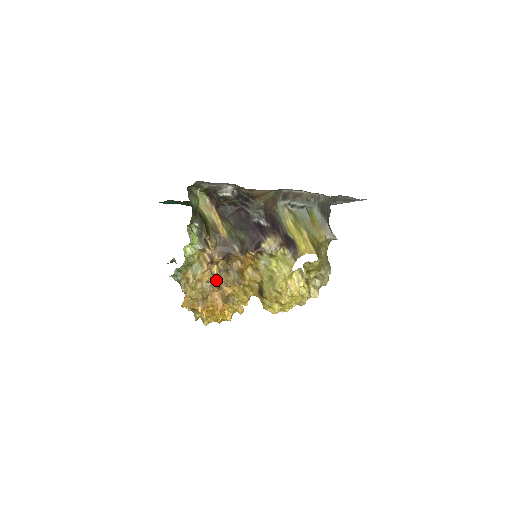
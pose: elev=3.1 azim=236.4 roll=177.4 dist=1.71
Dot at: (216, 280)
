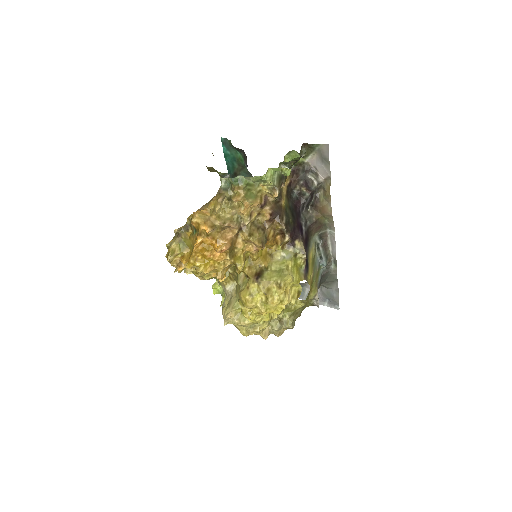
Dot at: (247, 224)
